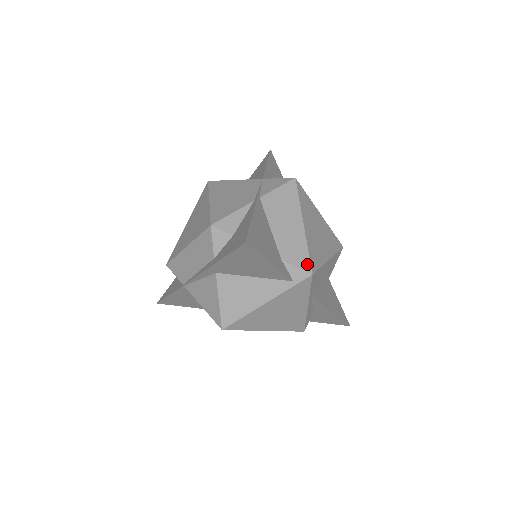
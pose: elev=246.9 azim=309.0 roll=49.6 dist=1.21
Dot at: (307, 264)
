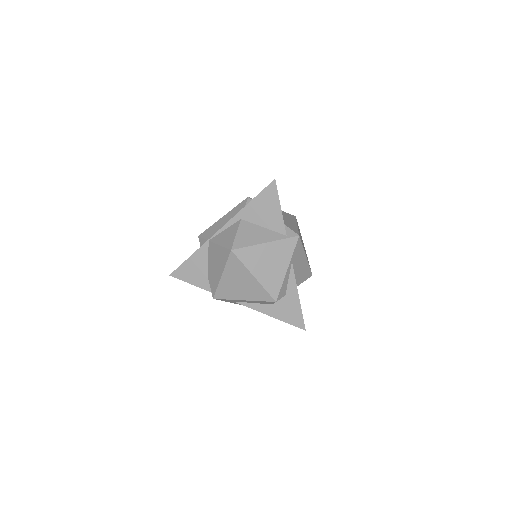
Dot at: (297, 232)
